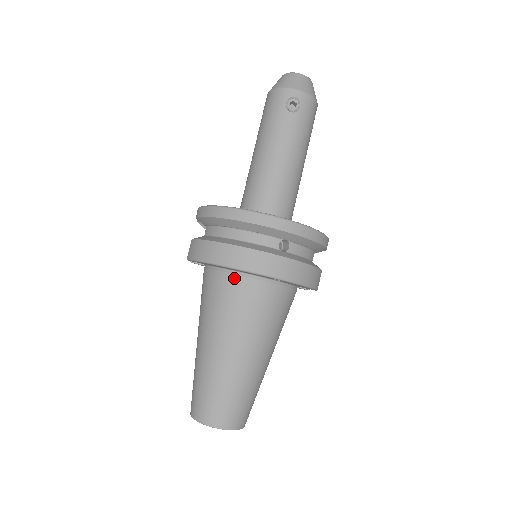
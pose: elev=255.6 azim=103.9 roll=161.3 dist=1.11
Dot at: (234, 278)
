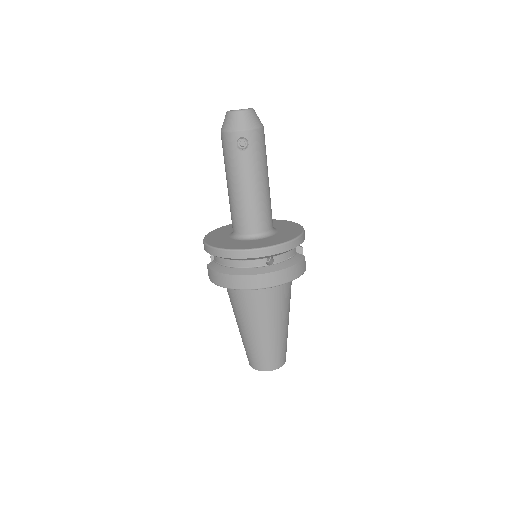
Dot at: occluded
